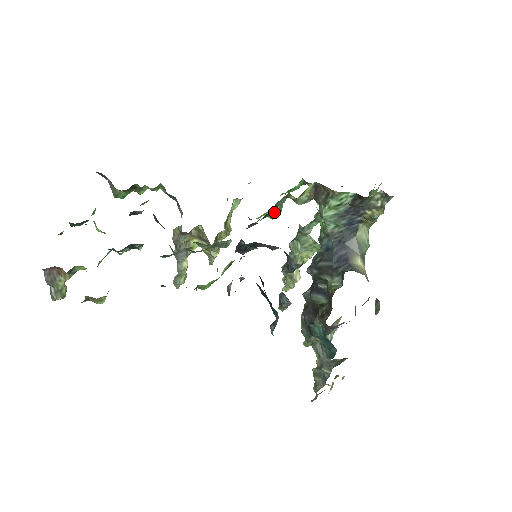
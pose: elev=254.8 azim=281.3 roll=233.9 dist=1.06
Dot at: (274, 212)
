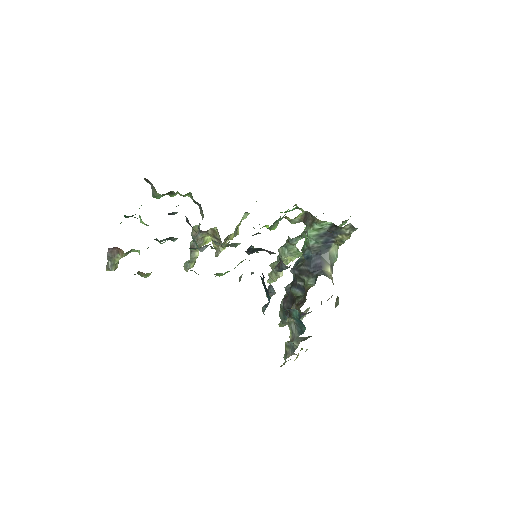
Dot at: (273, 226)
